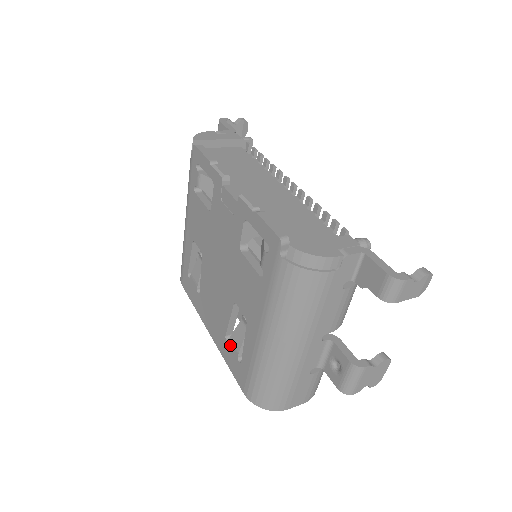
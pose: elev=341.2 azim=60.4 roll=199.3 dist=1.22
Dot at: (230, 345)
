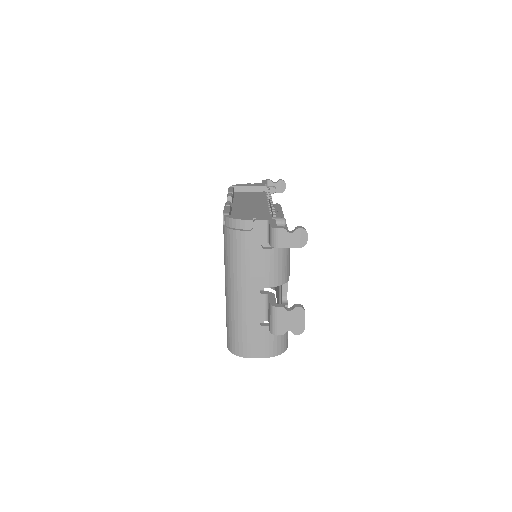
Dot at: occluded
